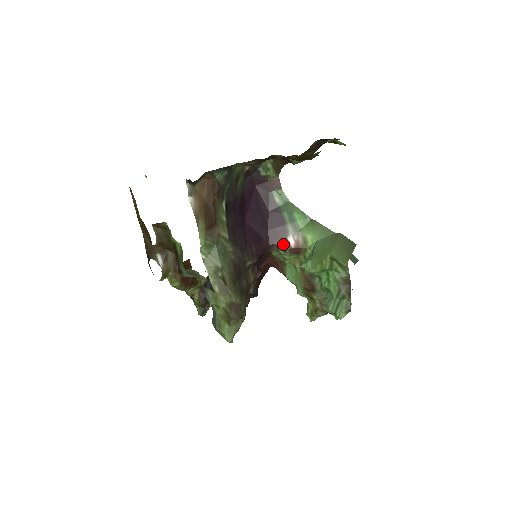
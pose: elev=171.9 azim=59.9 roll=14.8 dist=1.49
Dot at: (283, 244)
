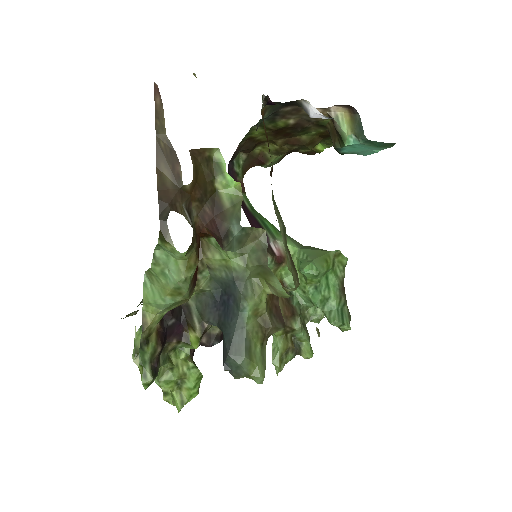
Dot at: (269, 250)
